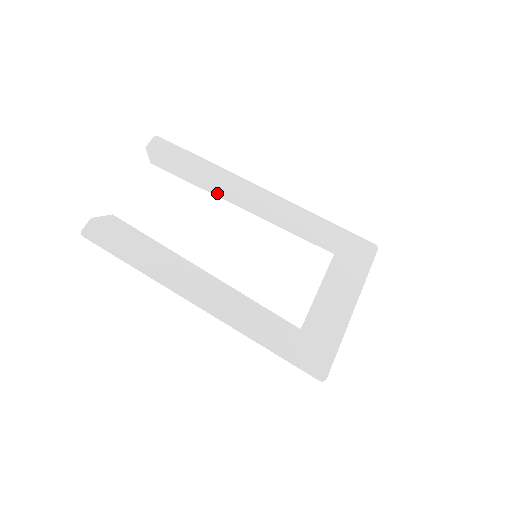
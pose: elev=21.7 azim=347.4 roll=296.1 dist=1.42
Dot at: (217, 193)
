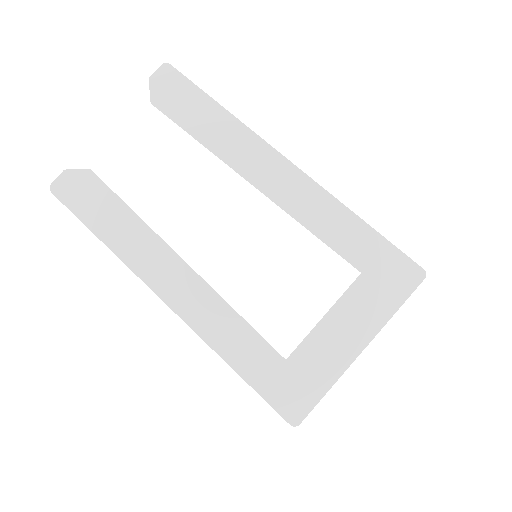
Dot at: (228, 160)
